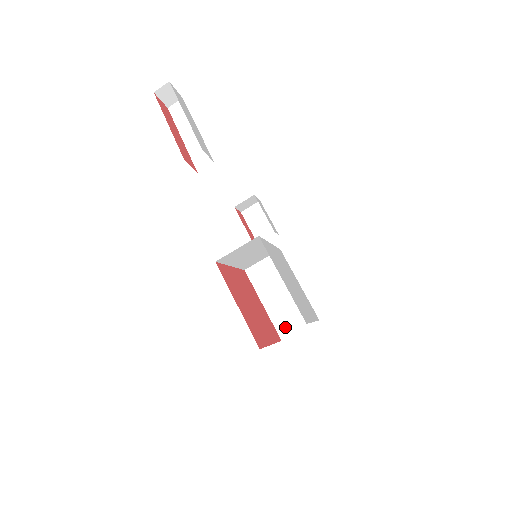
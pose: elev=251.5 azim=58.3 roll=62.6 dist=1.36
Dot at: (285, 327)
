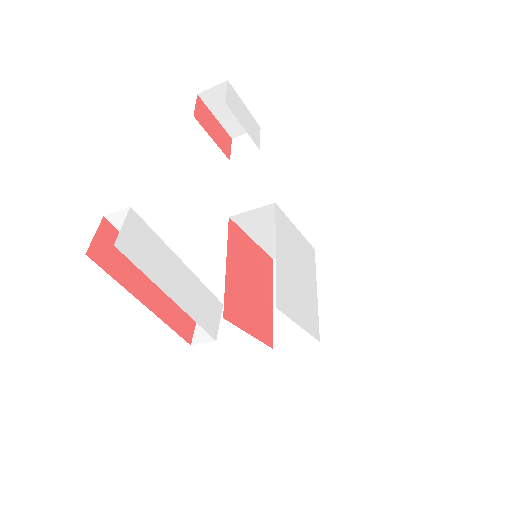
Dot at: occluded
